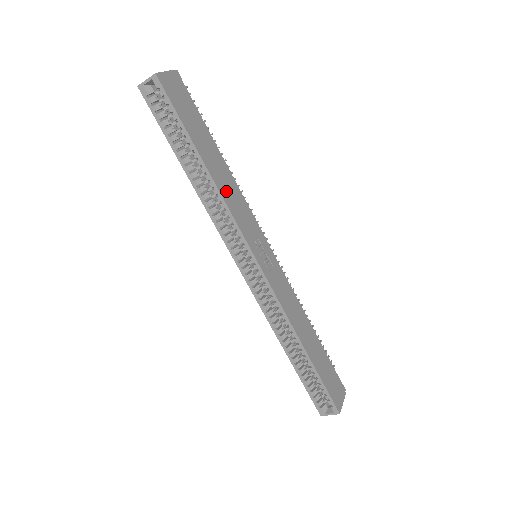
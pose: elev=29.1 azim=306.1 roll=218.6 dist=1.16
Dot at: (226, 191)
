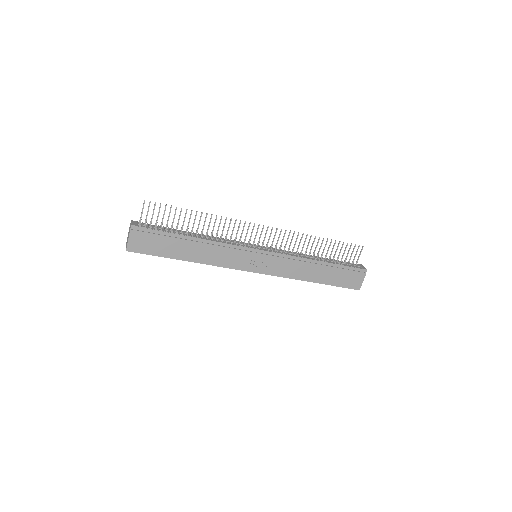
Dot at: (209, 258)
